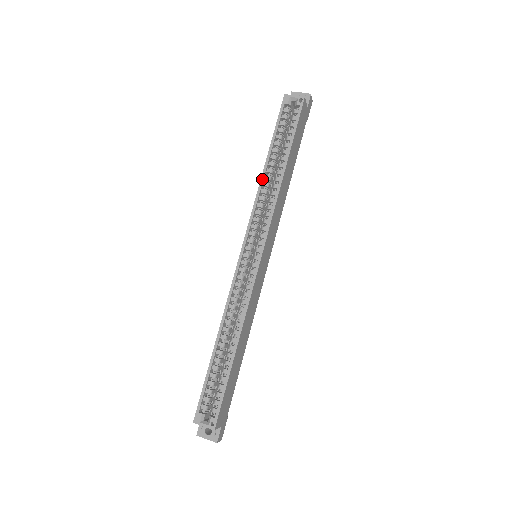
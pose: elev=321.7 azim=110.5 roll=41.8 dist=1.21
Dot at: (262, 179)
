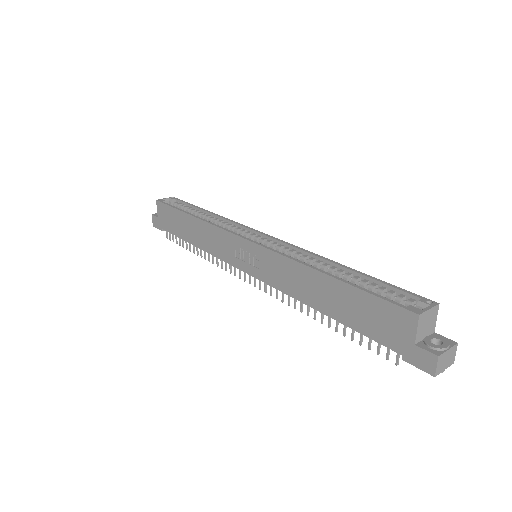
Dot at: (201, 219)
